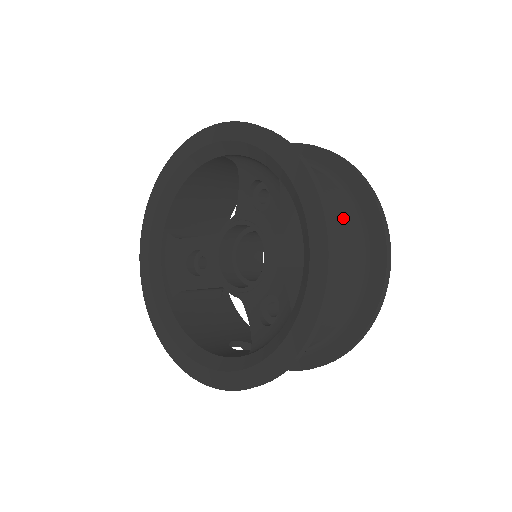
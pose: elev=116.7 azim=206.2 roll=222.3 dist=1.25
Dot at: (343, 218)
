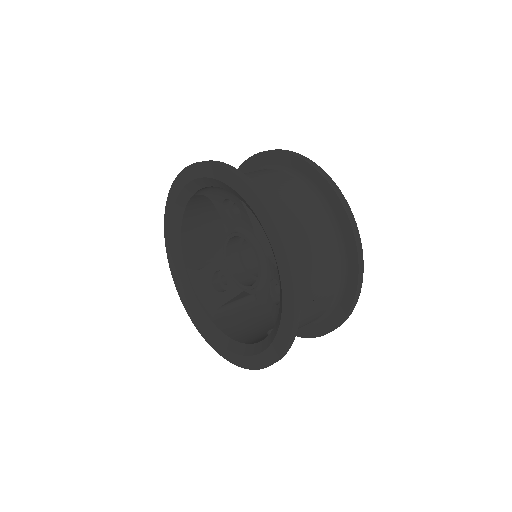
Dot at: (296, 196)
